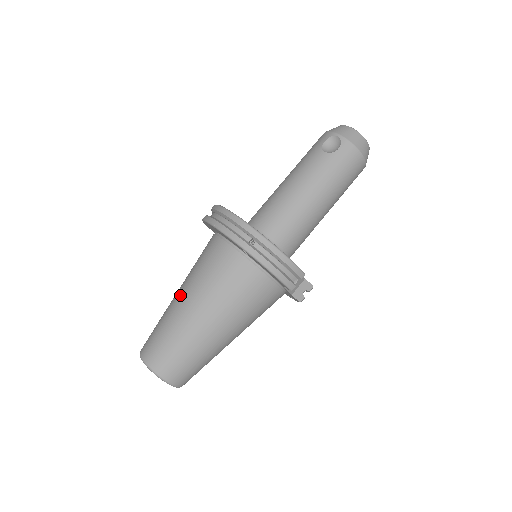
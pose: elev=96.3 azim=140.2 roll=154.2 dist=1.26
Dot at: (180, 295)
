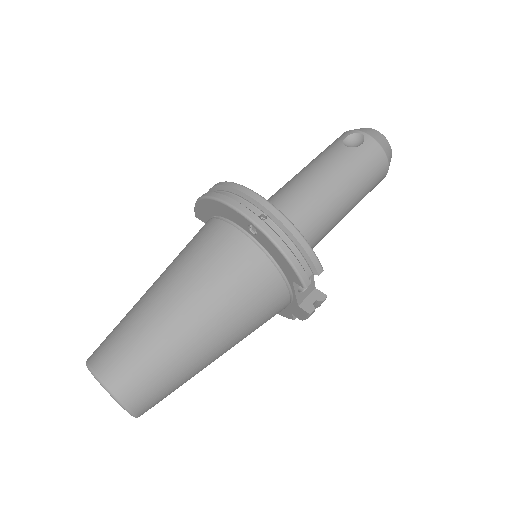
Dot at: (156, 285)
